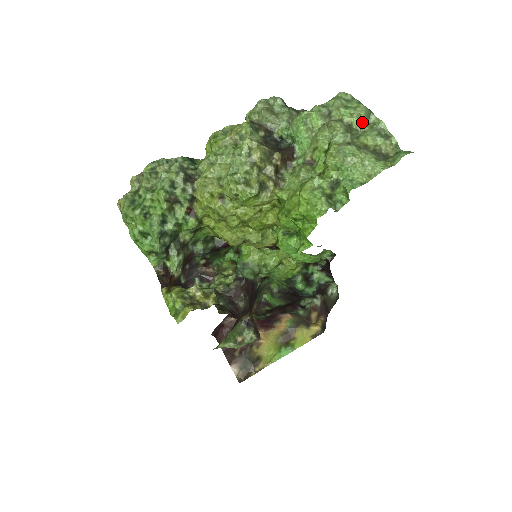
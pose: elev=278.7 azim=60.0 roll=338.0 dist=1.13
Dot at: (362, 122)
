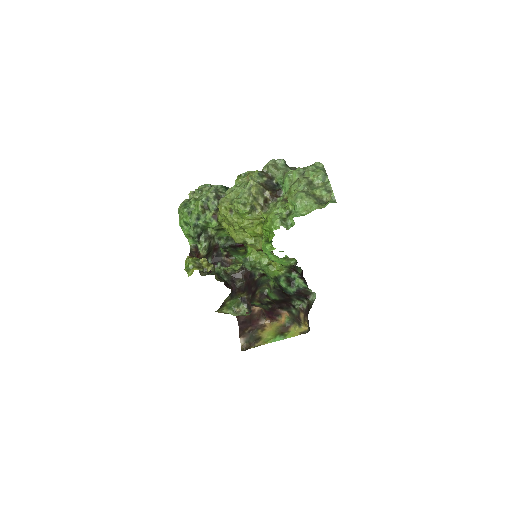
Dot at: (319, 181)
